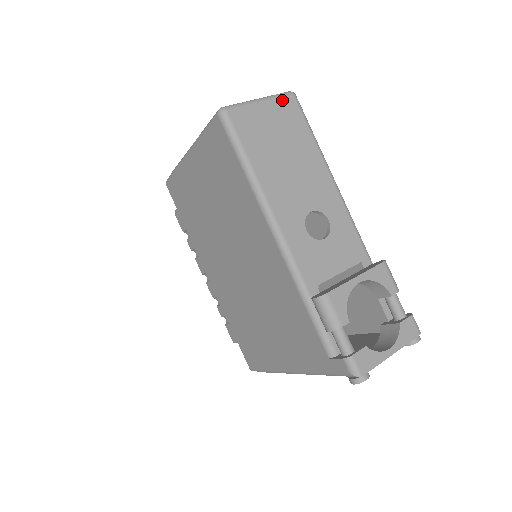
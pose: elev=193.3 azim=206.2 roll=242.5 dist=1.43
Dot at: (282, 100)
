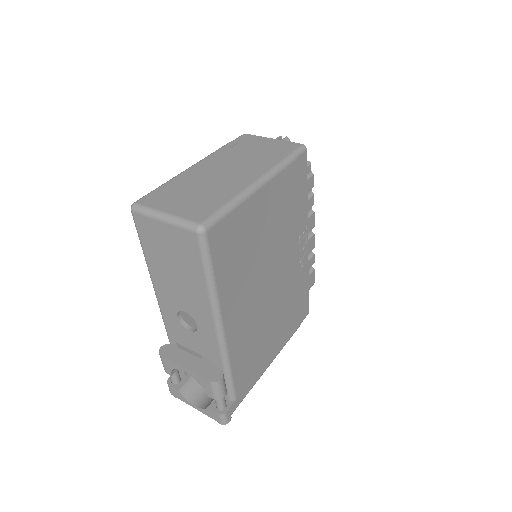
Dot at: (183, 231)
